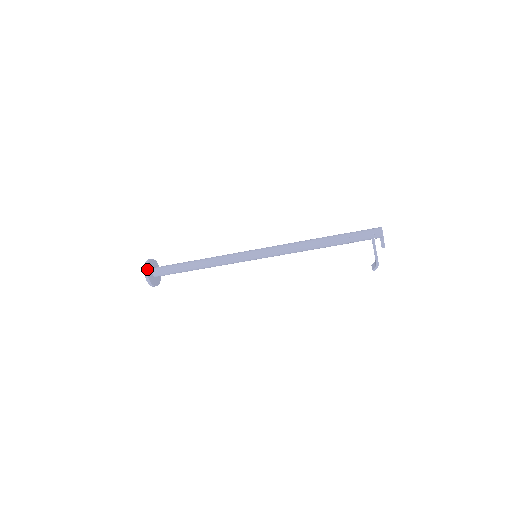
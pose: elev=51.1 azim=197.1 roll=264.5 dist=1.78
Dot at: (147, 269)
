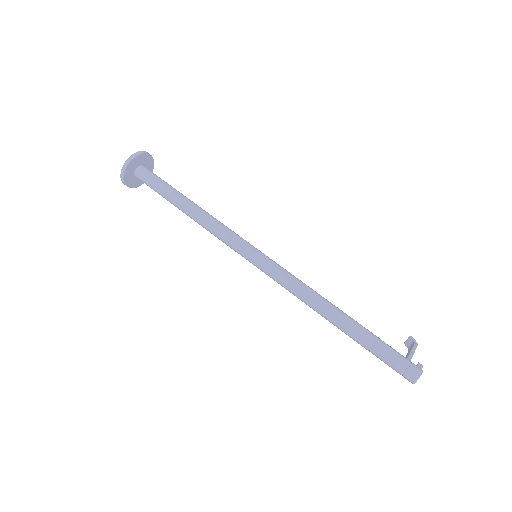
Dot at: (124, 179)
